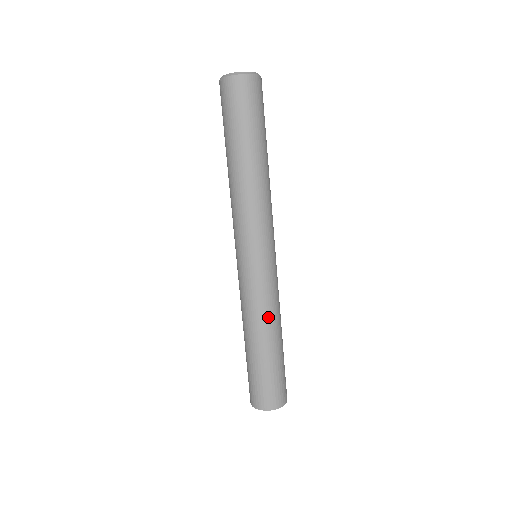
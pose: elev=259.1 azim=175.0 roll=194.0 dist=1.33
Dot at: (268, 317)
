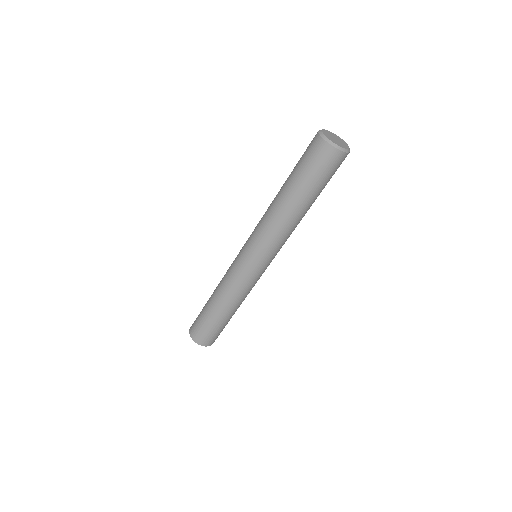
Dot at: (244, 299)
